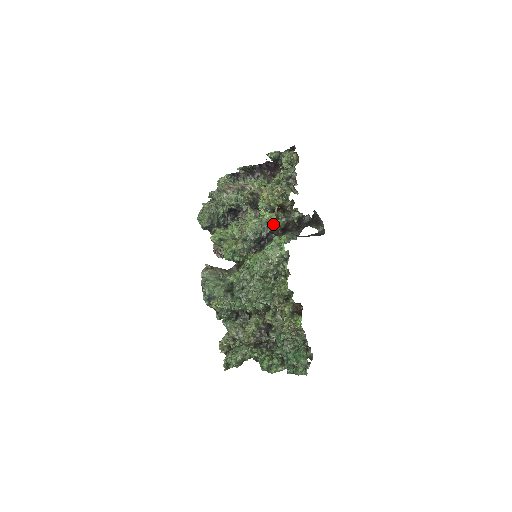
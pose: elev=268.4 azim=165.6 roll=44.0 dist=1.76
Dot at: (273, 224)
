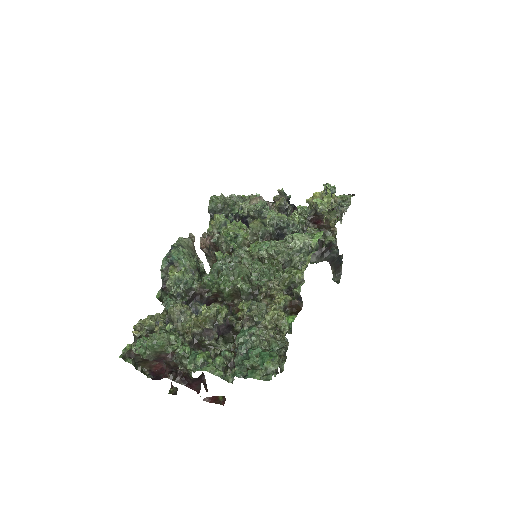
Dot at: (301, 231)
